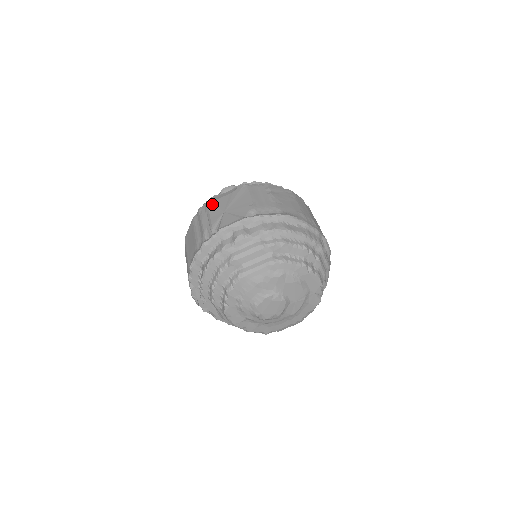
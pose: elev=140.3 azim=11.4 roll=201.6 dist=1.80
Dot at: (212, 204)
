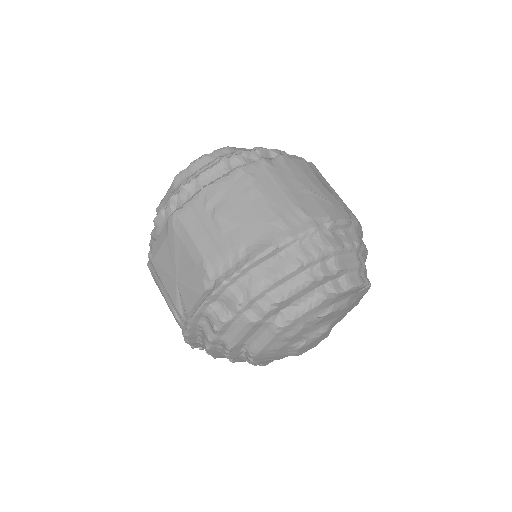
Dot at: (156, 264)
